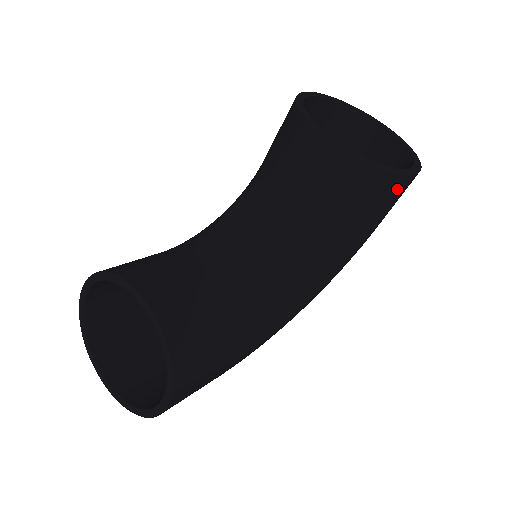
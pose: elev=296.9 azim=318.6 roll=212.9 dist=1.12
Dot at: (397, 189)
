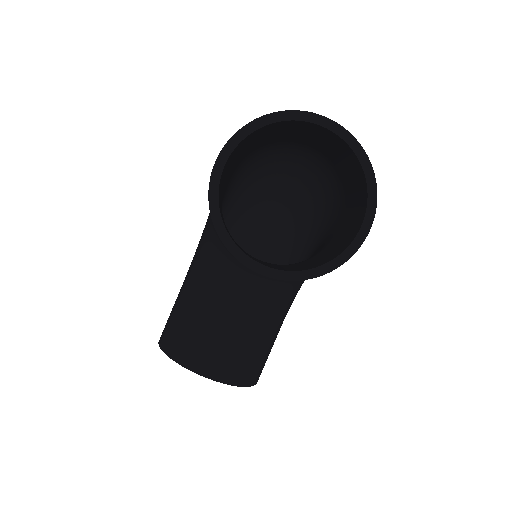
Dot at: occluded
